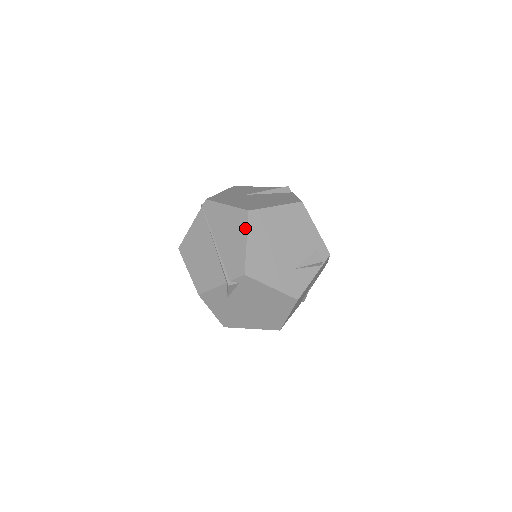
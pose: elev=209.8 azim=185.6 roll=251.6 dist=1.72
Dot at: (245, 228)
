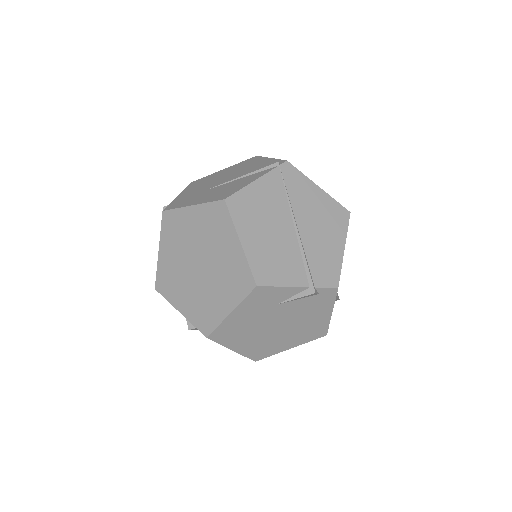
Dot at: (345, 231)
